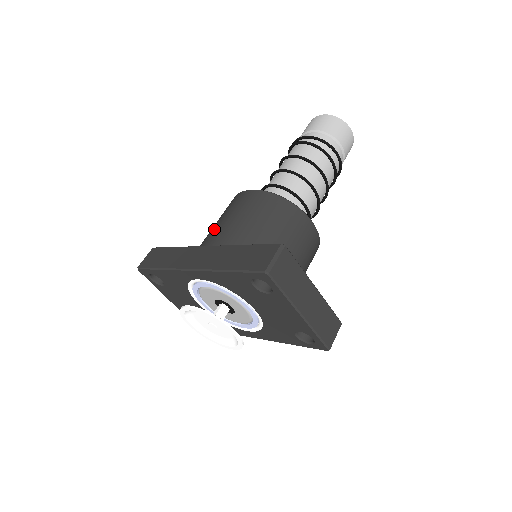
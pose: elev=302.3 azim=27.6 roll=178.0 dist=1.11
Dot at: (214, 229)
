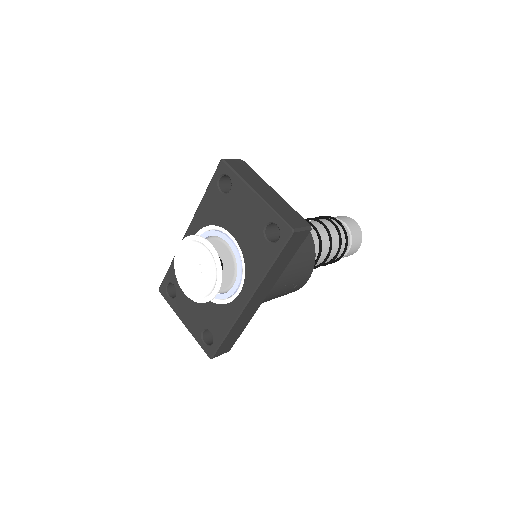
Dot at: occluded
